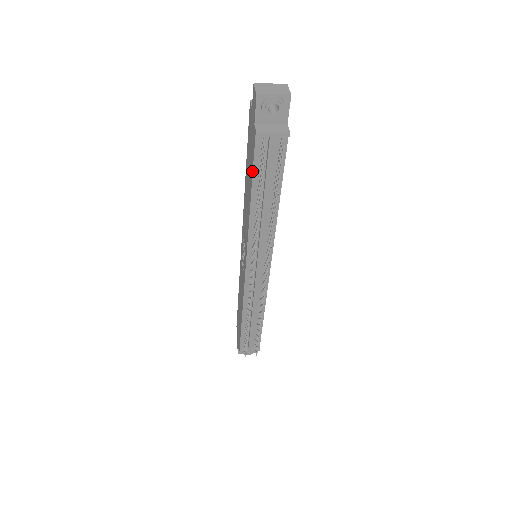
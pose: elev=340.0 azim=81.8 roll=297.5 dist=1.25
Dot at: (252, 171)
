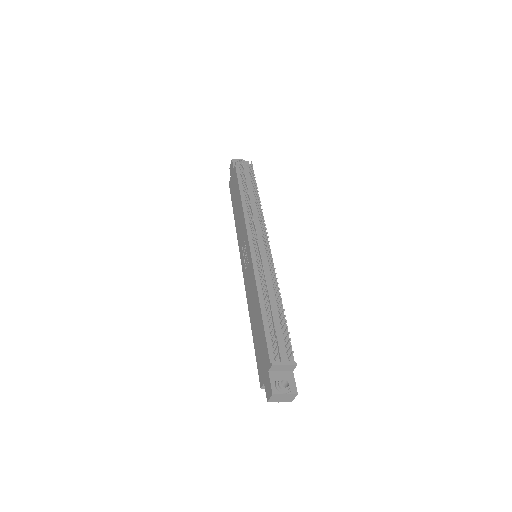
Dot at: (237, 182)
